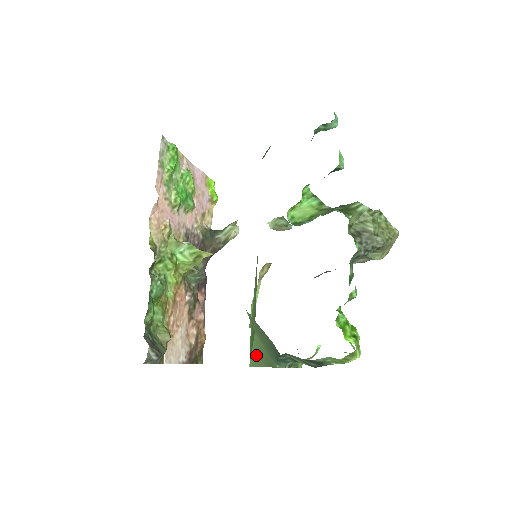
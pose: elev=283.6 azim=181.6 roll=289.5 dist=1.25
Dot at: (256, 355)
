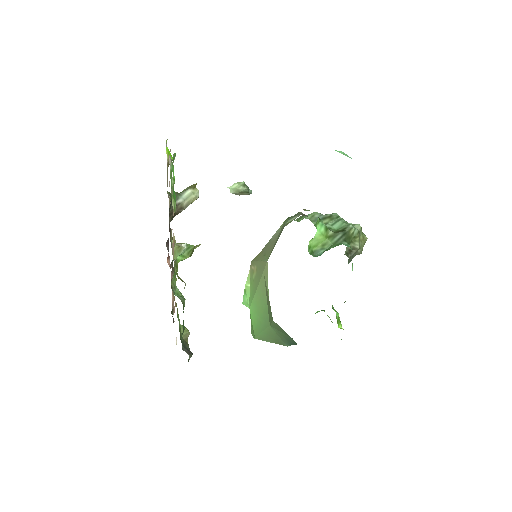
Dot at: (266, 336)
